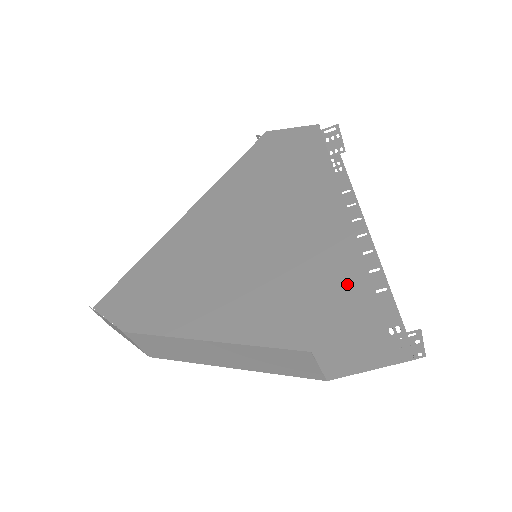
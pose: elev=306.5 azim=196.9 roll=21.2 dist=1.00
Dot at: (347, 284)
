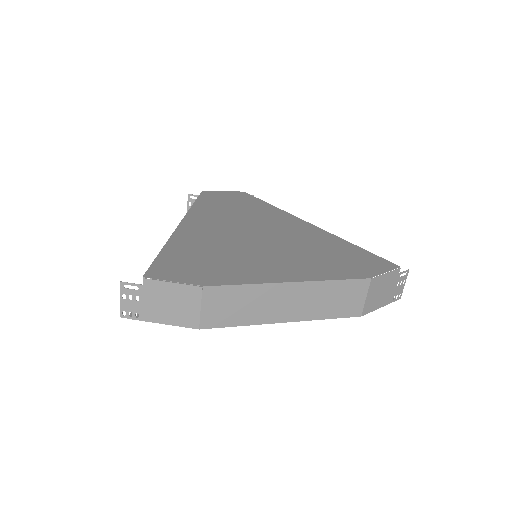
Dot at: (356, 253)
